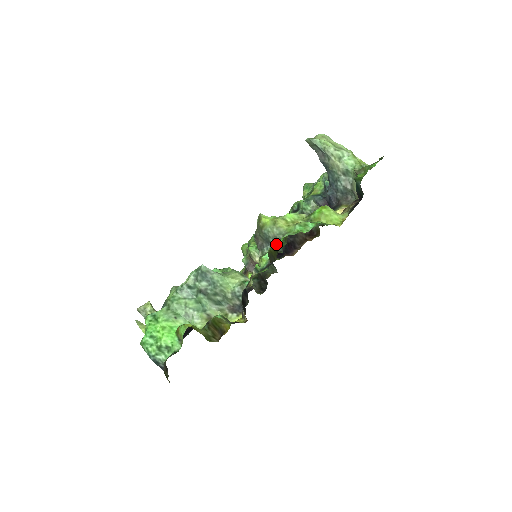
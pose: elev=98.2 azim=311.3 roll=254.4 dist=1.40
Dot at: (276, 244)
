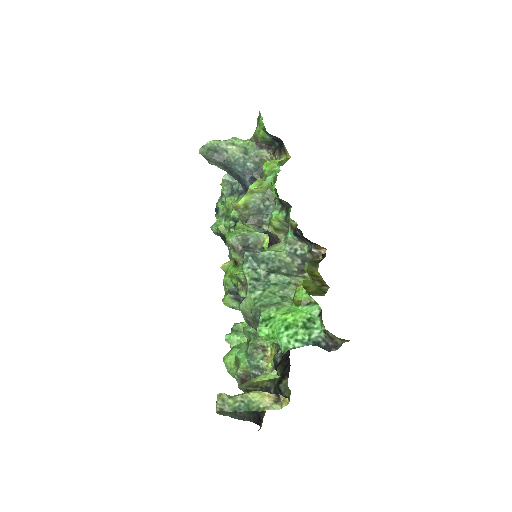
Dot at: (273, 192)
